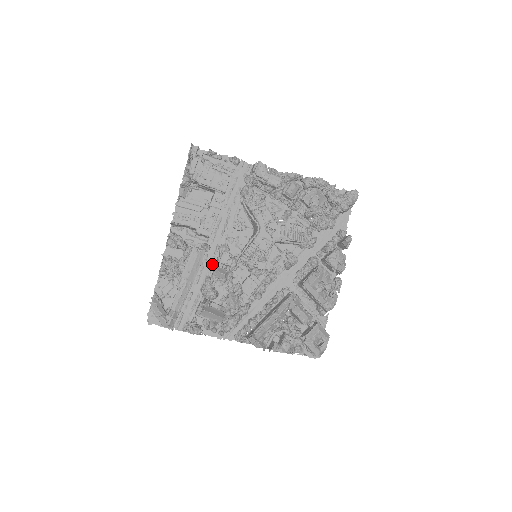
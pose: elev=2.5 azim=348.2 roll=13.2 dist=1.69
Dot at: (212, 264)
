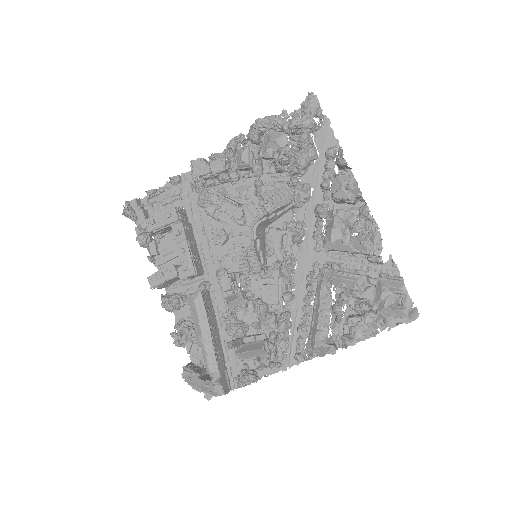
Dot at: (224, 297)
